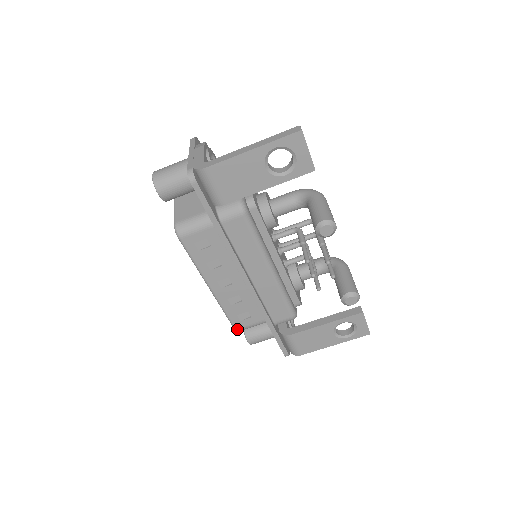
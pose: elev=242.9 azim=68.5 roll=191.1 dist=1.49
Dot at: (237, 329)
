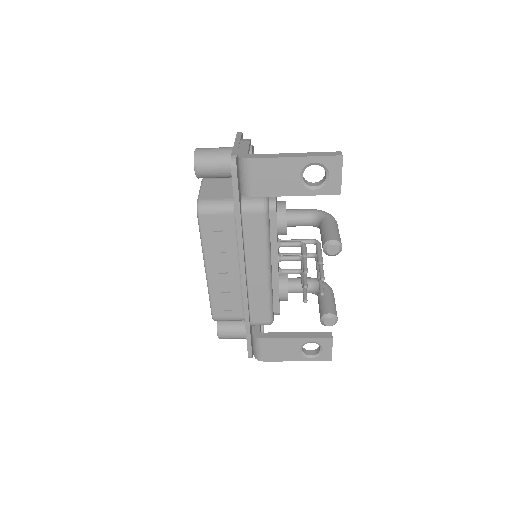
Dot at: (214, 318)
